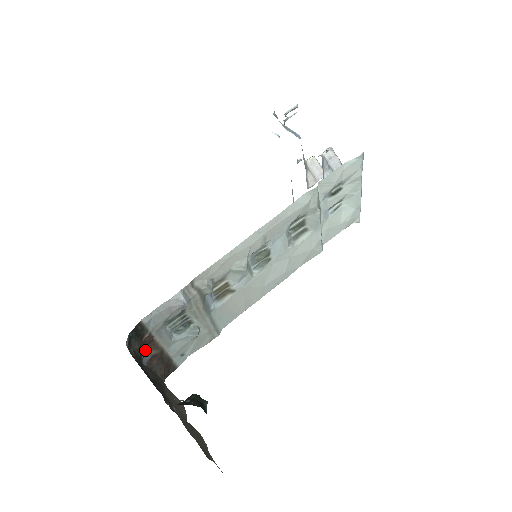
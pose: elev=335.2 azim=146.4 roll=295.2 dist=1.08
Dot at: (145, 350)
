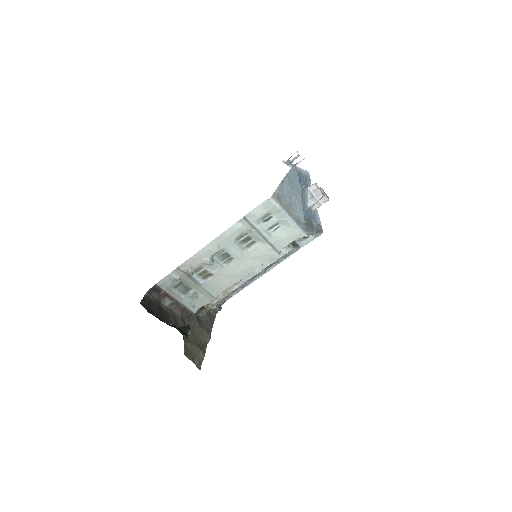
Dot at: (164, 299)
